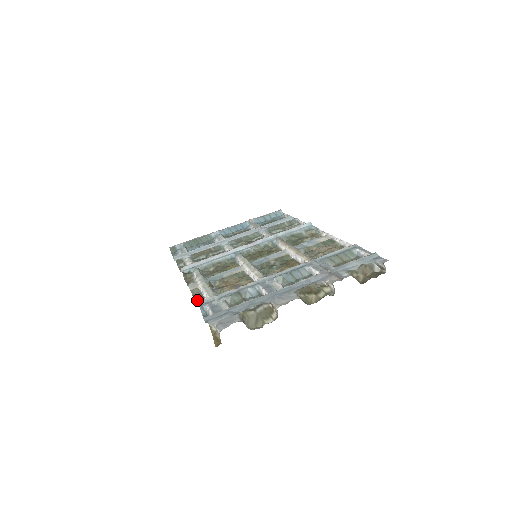
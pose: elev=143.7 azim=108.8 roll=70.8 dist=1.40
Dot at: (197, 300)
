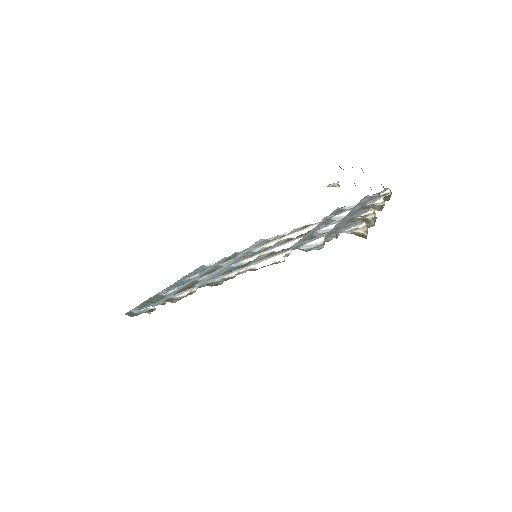
Dot at: (272, 264)
